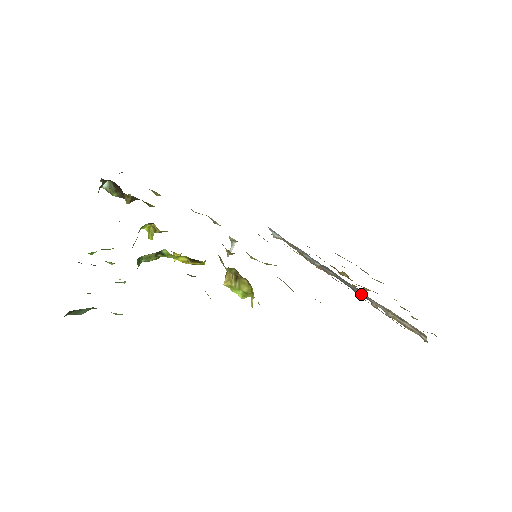
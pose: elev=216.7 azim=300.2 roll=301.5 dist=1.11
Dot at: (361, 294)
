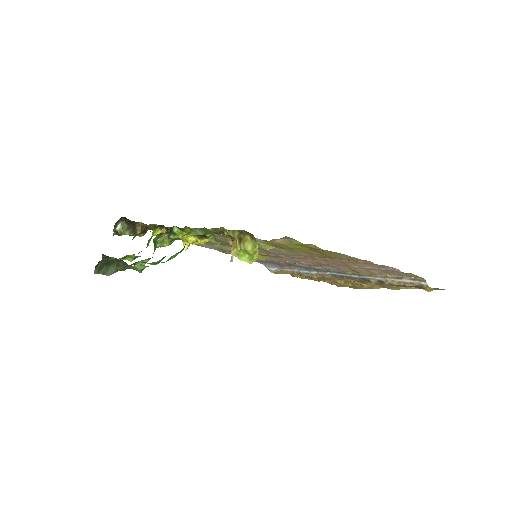
Dot at: (358, 277)
